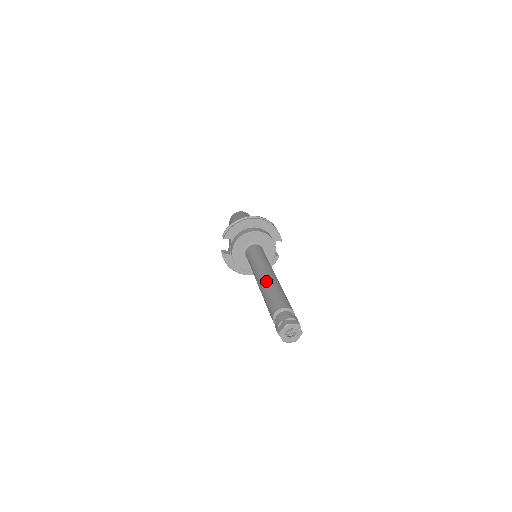
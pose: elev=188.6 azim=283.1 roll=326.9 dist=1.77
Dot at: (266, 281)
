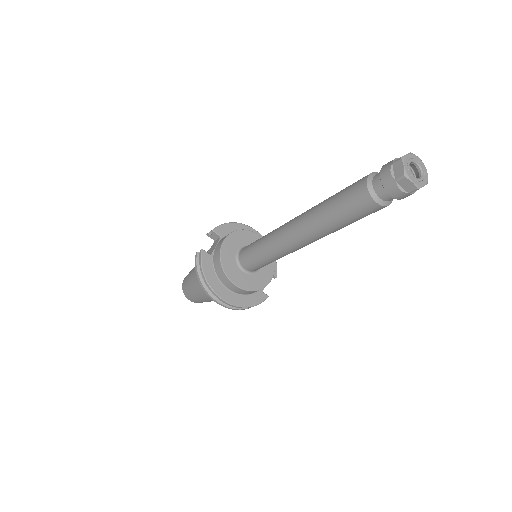
Dot at: occluded
